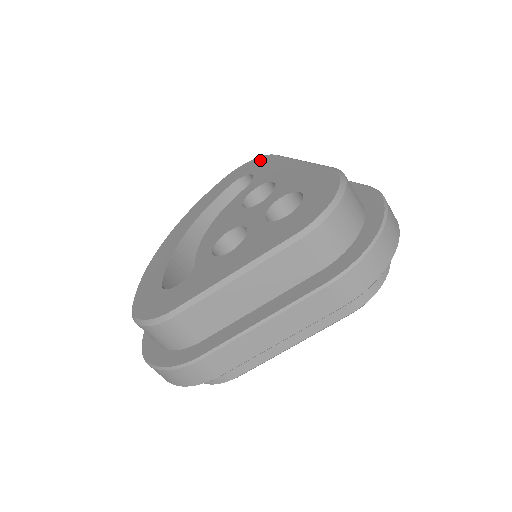
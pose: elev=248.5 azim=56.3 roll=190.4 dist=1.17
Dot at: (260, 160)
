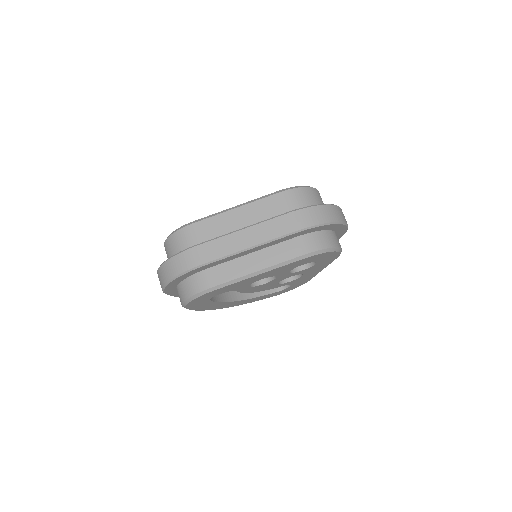
Dot at: occluded
